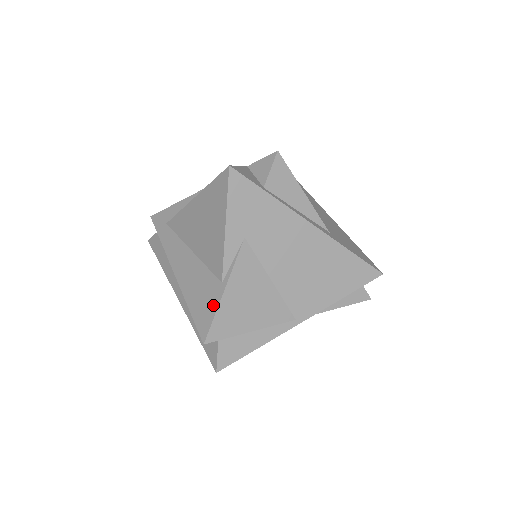
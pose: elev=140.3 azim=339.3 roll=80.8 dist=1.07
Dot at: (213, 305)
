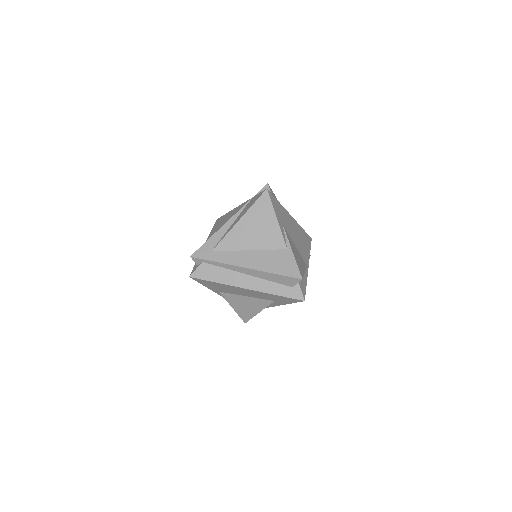
Dot at: (291, 261)
